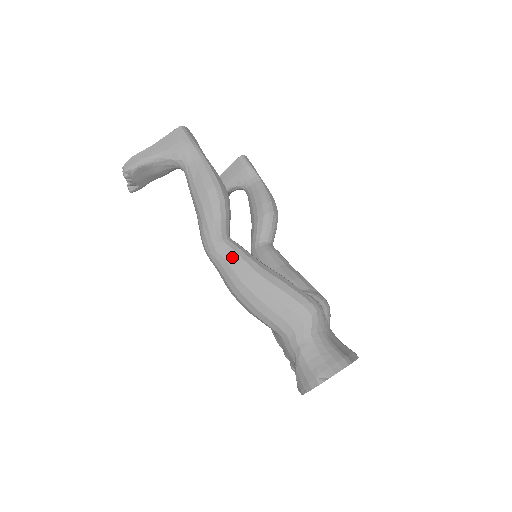
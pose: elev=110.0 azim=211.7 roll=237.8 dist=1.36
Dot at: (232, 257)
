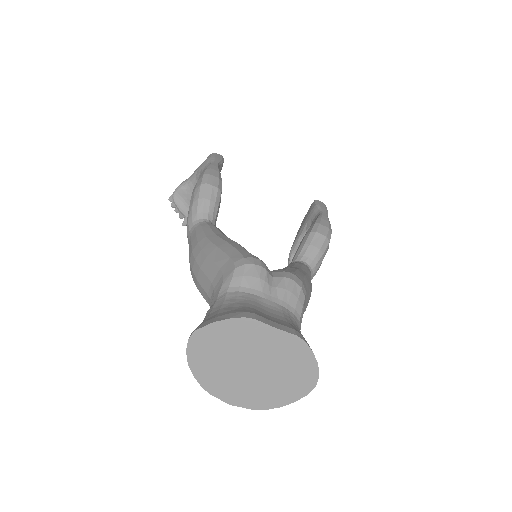
Dot at: (196, 231)
